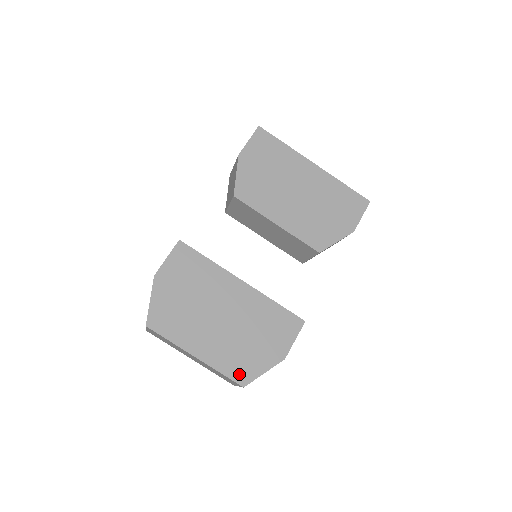
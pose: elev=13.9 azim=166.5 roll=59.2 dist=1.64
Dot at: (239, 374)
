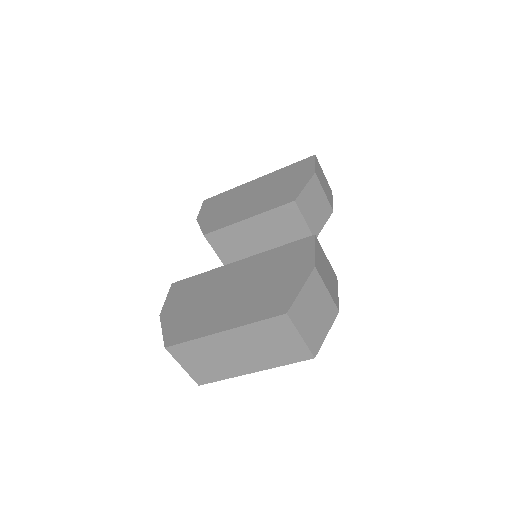
Dot at: (275, 309)
